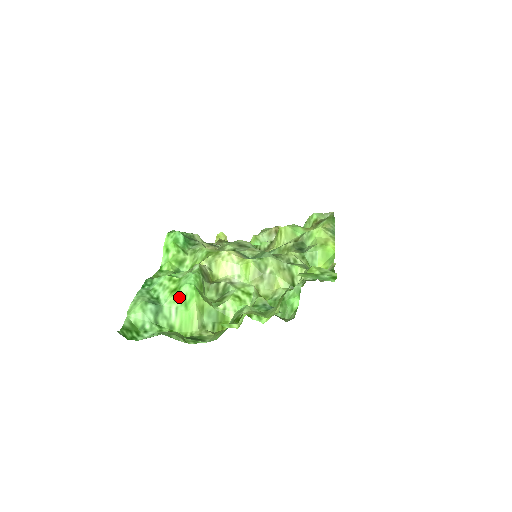
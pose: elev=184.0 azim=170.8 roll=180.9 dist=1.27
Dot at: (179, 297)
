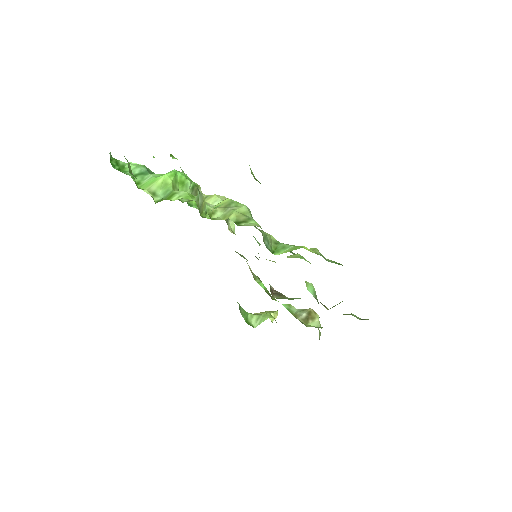
Dot at: occluded
